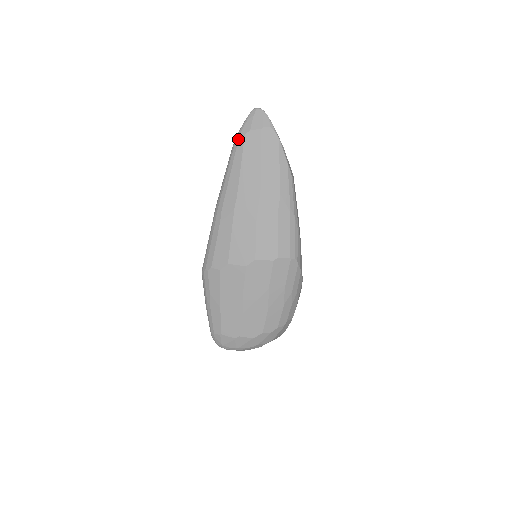
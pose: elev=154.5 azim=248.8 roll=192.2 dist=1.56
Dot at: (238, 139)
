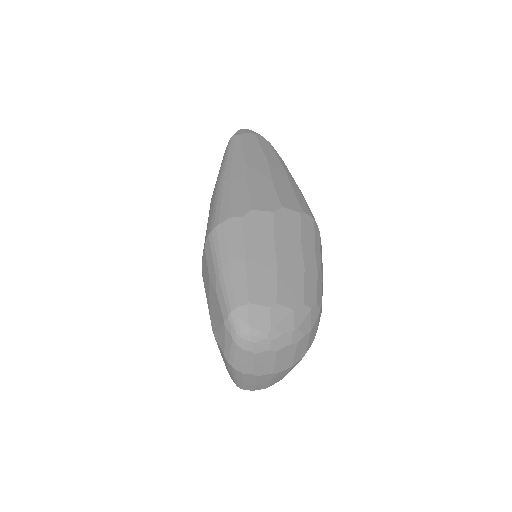
Dot at: (234, 137)
